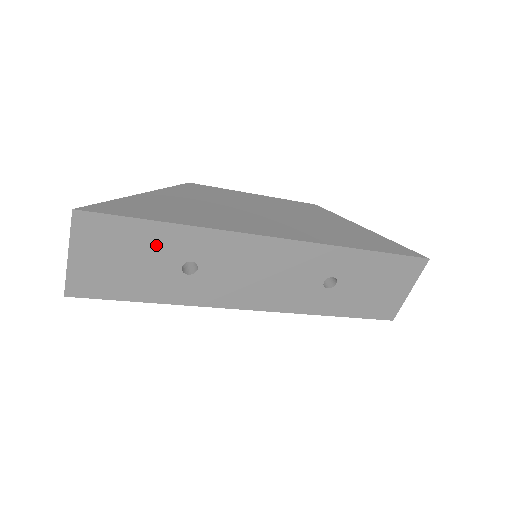
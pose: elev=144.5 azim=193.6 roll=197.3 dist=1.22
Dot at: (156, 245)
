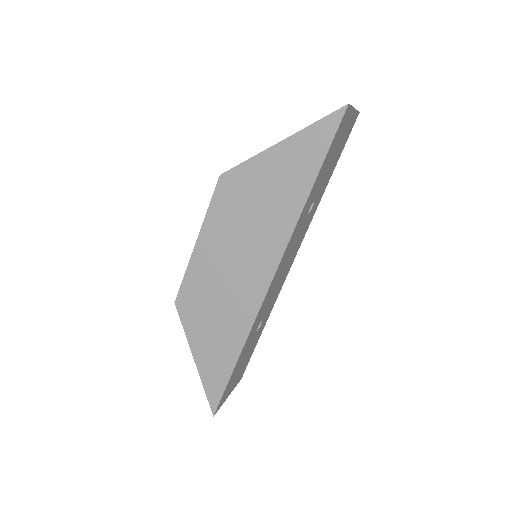
Dot at: (242, 358)
